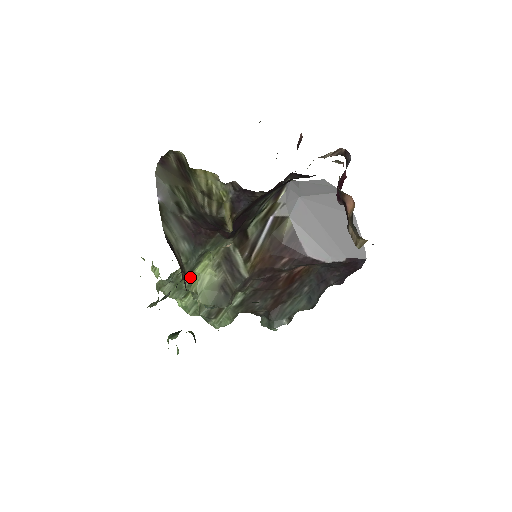
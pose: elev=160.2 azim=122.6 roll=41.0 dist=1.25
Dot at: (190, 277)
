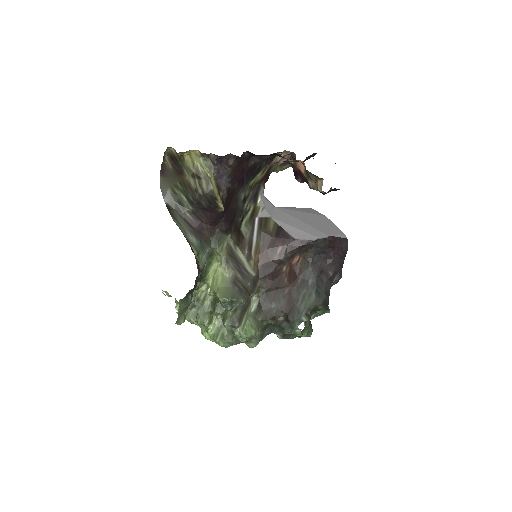
Dot at: (209, 298)
